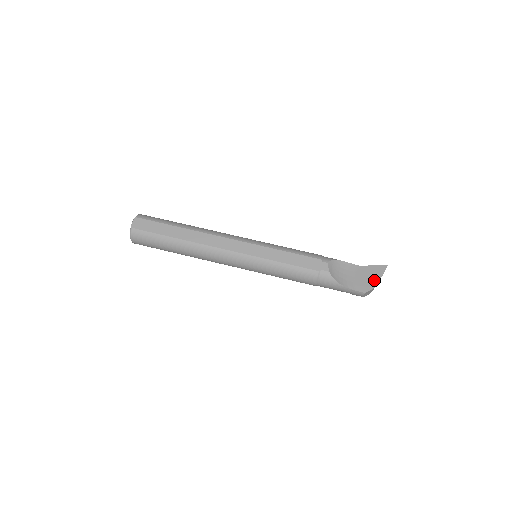
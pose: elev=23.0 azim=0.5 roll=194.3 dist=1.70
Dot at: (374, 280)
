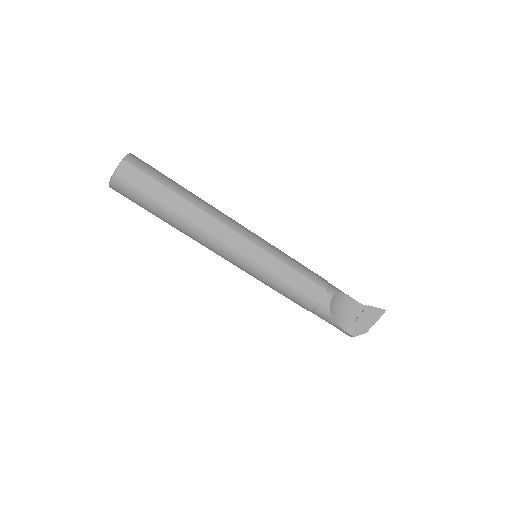
Dot at: (368, 324)
